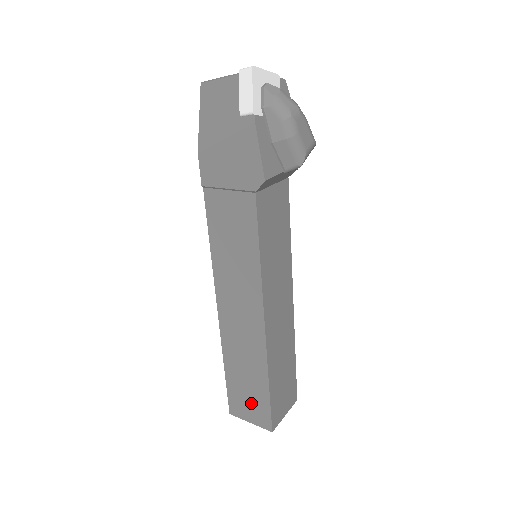
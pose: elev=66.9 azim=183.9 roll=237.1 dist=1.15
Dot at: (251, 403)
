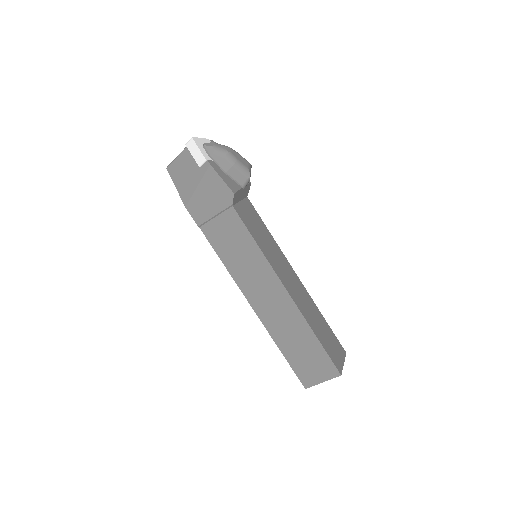
Dot at: (314, 364)
